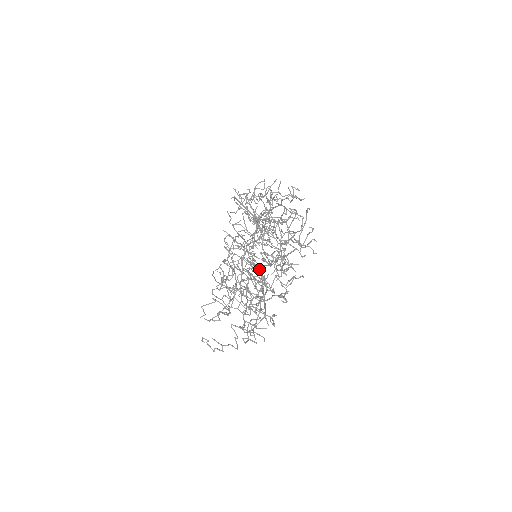
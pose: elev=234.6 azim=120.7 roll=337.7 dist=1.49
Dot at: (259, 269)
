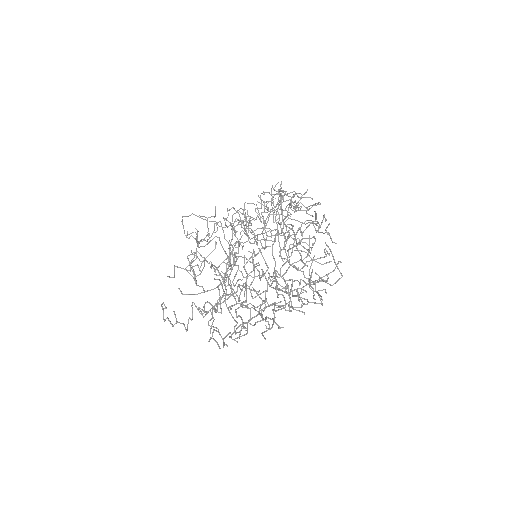
Dot at: (278, 297)
